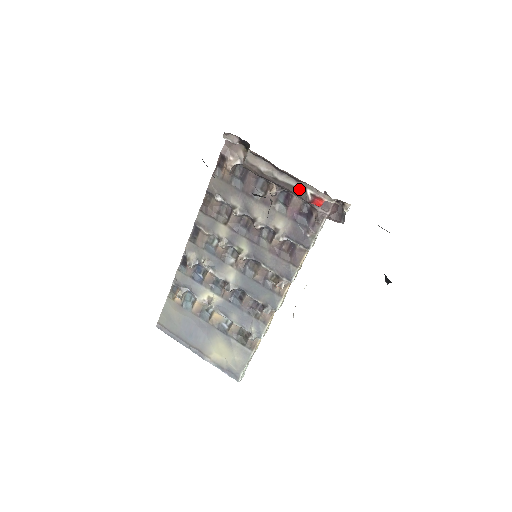
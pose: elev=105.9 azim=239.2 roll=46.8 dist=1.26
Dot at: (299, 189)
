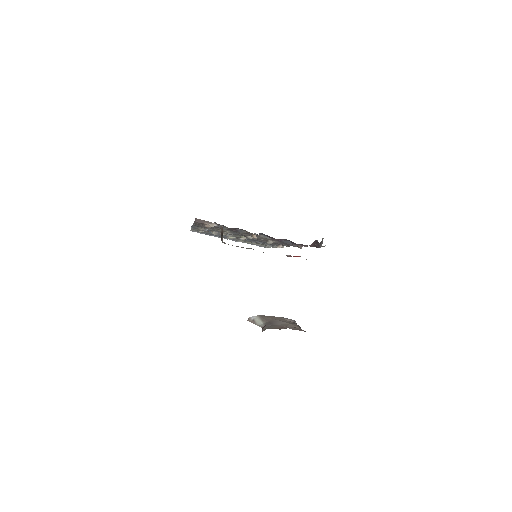
Dot at: occluded
